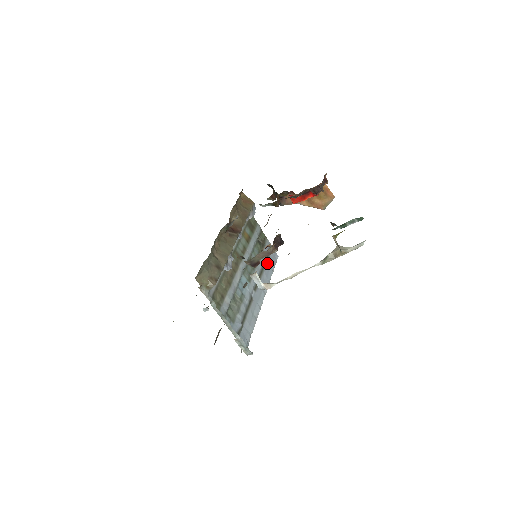
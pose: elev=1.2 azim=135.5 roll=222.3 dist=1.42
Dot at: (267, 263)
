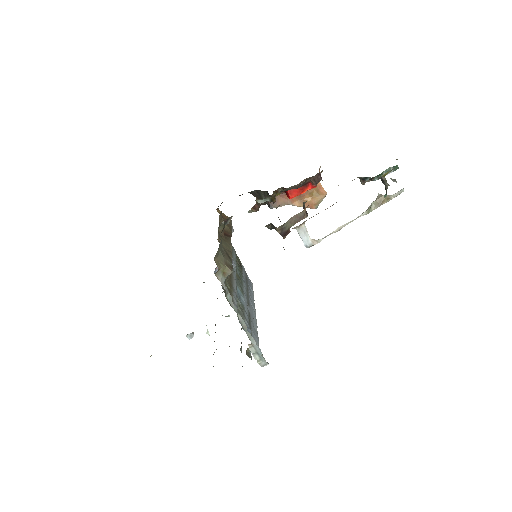
Dot at: (248, 285)
